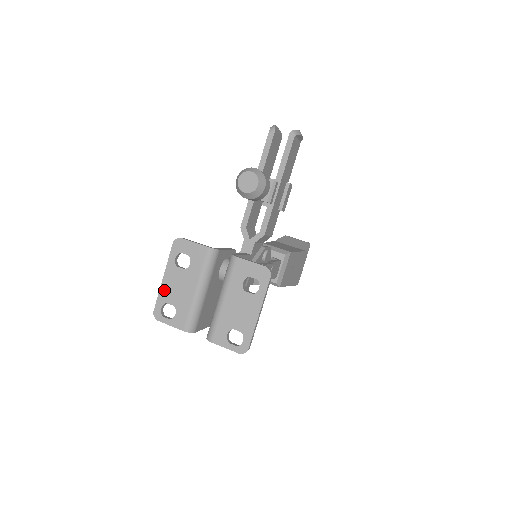
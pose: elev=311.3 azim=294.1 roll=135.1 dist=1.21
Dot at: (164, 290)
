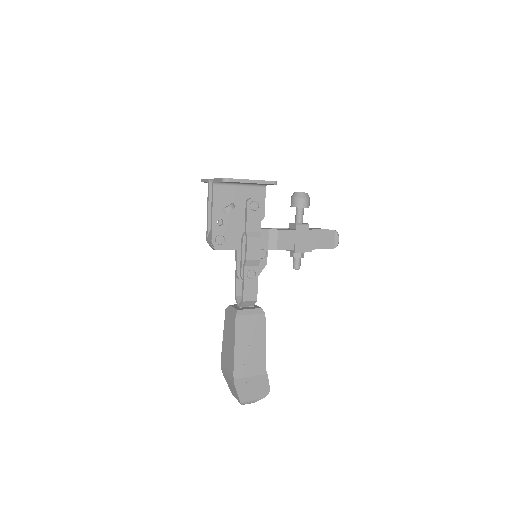
Dot at: occluded
